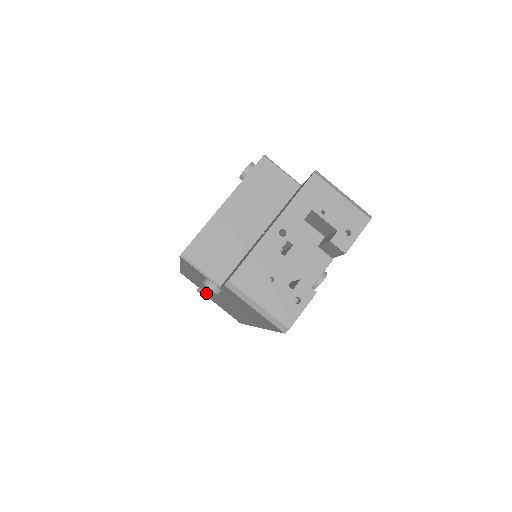
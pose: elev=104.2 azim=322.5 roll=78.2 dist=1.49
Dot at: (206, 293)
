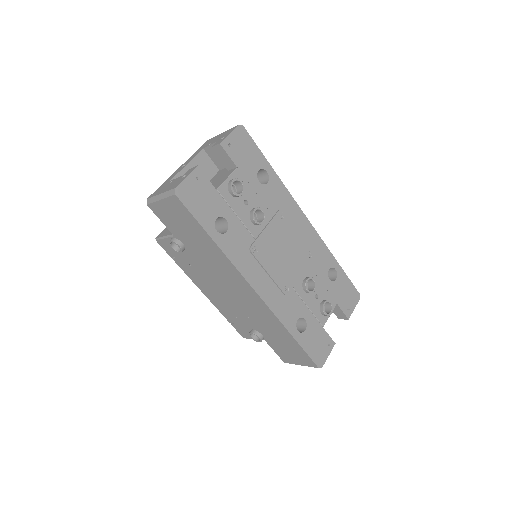
Dot at: (253, 330)
